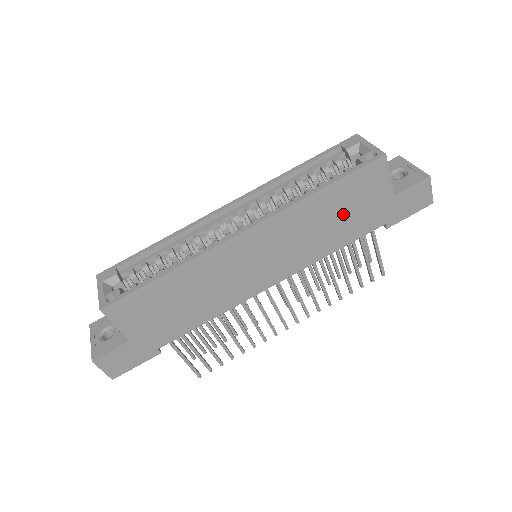
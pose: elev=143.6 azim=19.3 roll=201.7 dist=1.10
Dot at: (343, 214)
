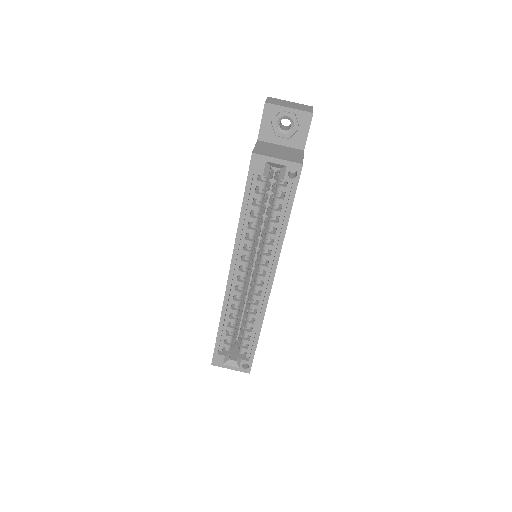
Dot at: occluded
